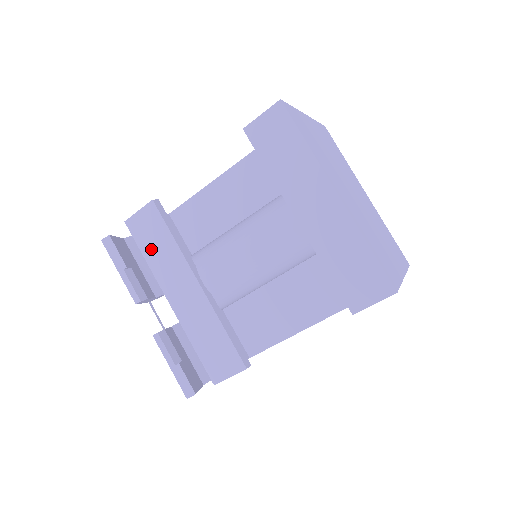
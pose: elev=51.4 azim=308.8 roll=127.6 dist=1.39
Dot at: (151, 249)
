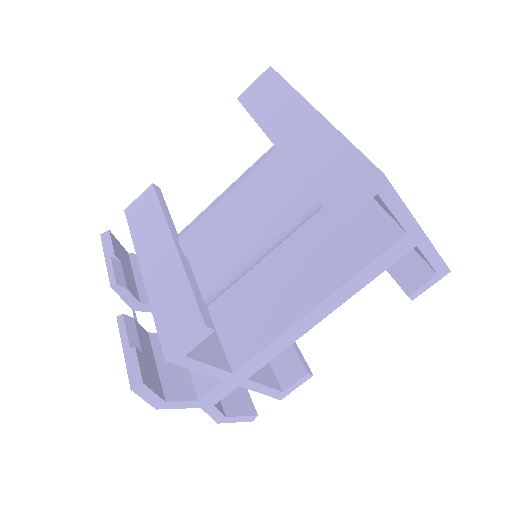
Dot at: (139, 226)
